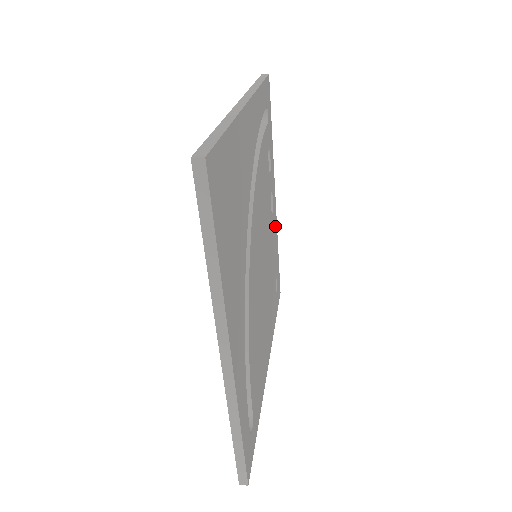
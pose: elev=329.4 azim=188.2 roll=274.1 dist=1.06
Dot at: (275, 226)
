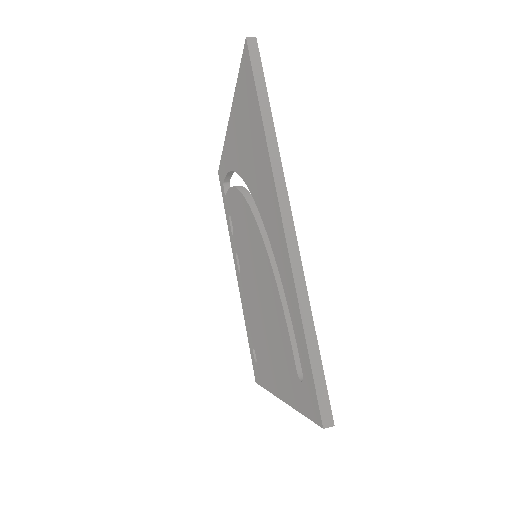
Dot at: occluded
